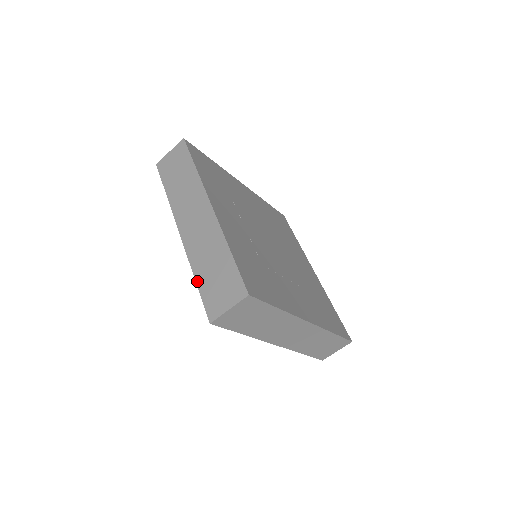
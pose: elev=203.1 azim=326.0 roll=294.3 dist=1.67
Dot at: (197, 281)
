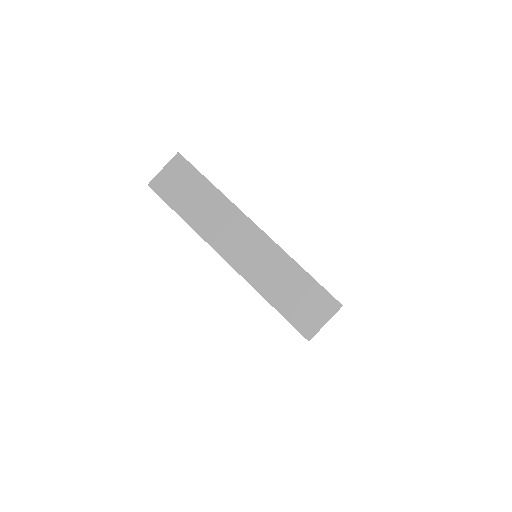
Dot at: (274, 305)
